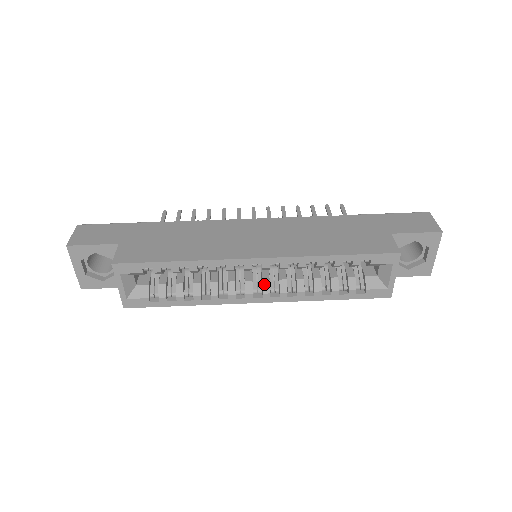
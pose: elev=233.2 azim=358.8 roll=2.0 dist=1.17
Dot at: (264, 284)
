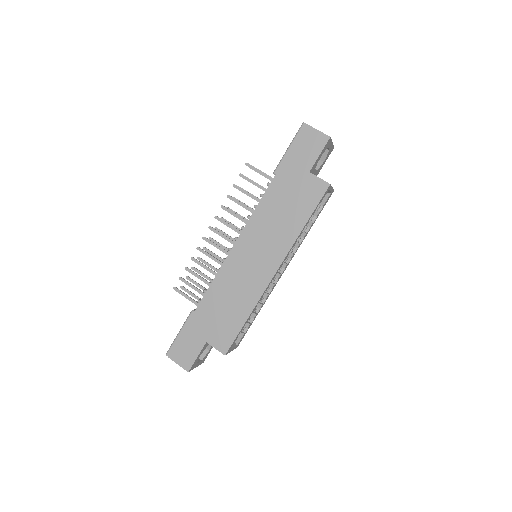
Dot at: occluded
